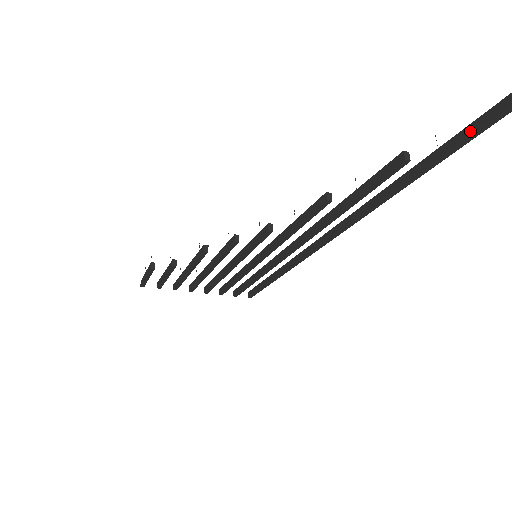
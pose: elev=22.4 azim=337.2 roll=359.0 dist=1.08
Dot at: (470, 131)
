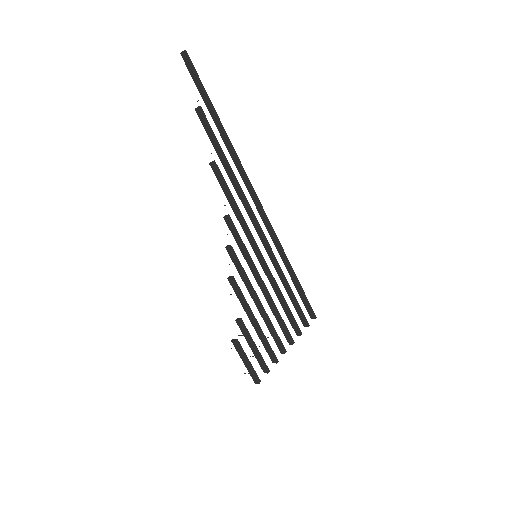
Dot at: (194, 75)
